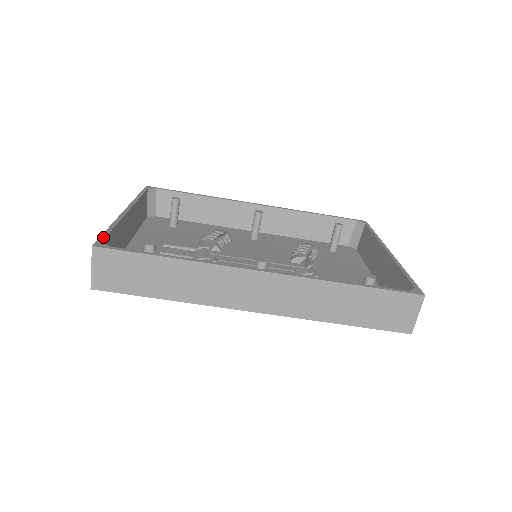
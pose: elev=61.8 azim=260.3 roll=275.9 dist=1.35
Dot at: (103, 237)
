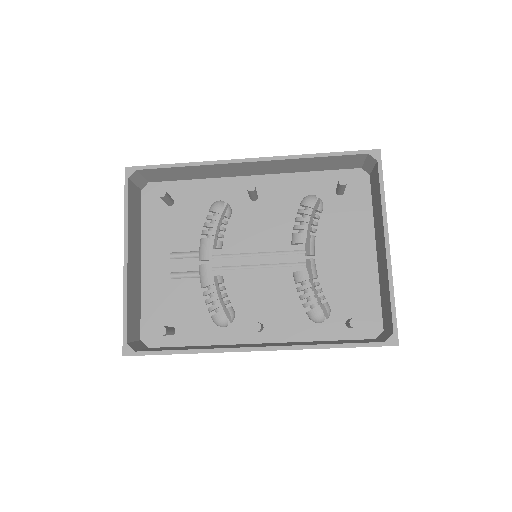
Dot at: (125, 335)
